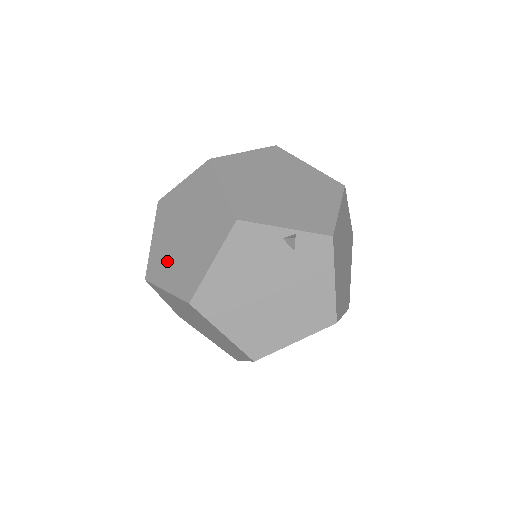
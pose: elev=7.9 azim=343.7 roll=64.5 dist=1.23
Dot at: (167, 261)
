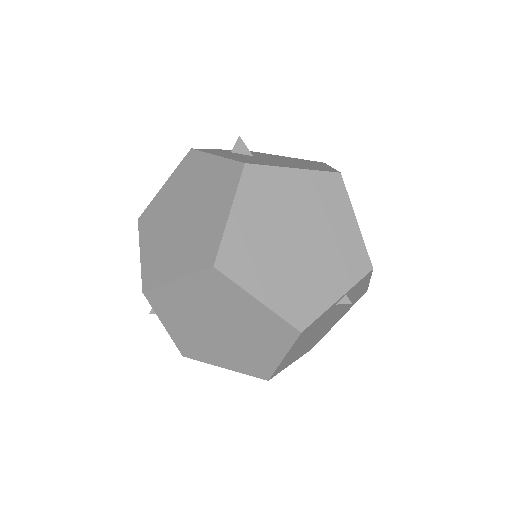
Dot at: (209, 348)
